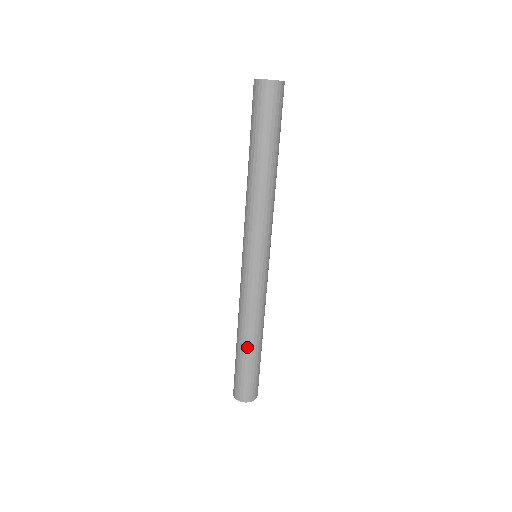
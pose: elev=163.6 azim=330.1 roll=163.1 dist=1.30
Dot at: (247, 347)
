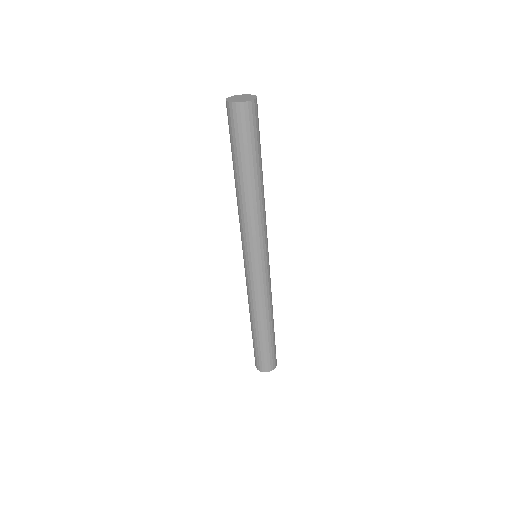
Dot at: (254, 329)
